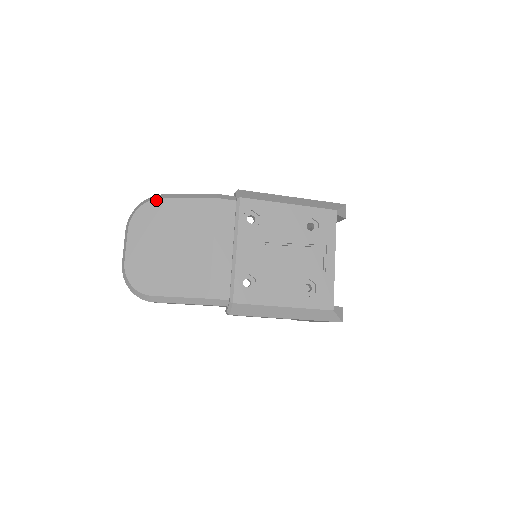
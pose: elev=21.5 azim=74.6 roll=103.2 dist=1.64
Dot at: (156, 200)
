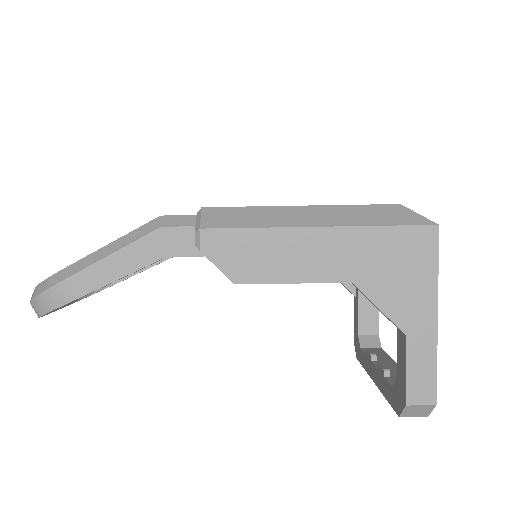
Dot at: occluded
